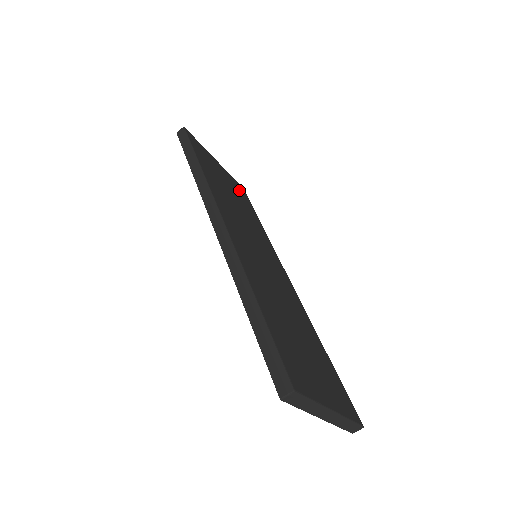
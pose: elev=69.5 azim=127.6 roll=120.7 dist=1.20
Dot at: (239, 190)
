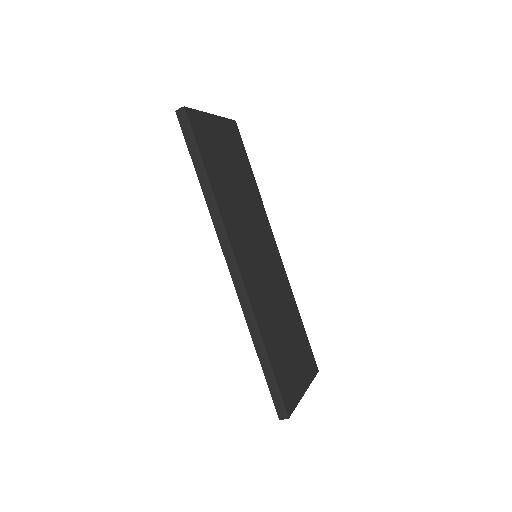
Dot at: (234, 140)
